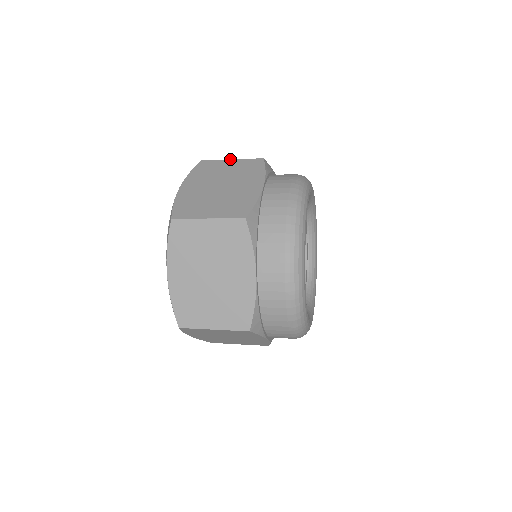
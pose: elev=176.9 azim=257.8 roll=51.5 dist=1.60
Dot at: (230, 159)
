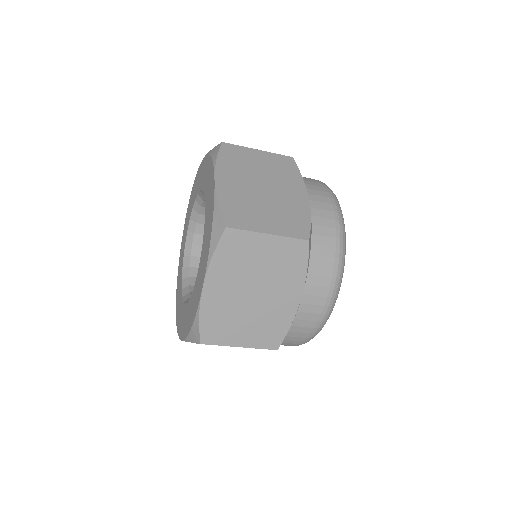
Dot at: (257, 149)
